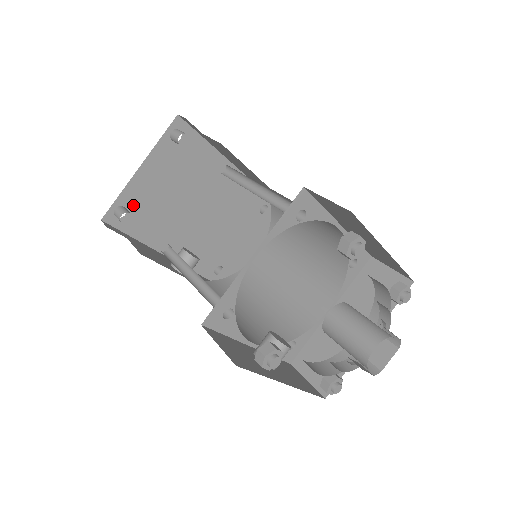
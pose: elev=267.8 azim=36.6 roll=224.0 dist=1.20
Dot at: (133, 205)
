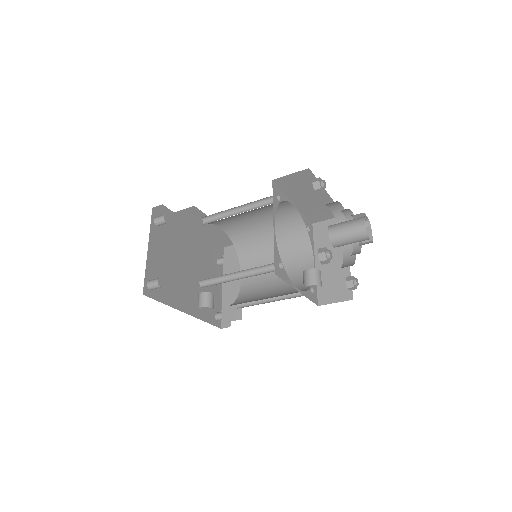
Dot at: (155, 278)
